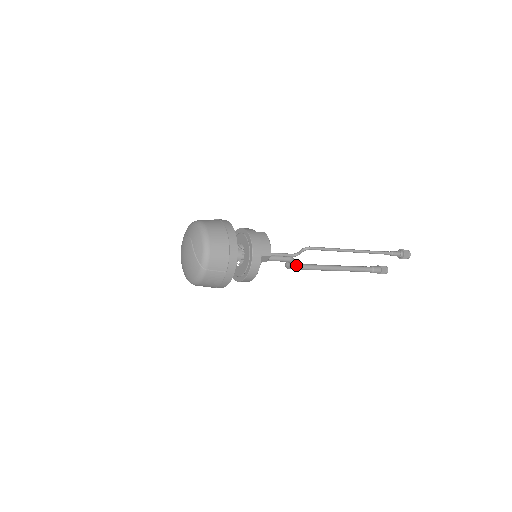
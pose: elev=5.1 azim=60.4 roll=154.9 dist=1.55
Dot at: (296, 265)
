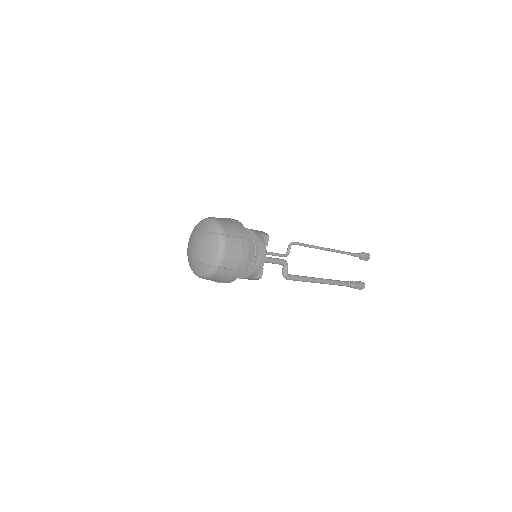
Dot at: (291, 275)
